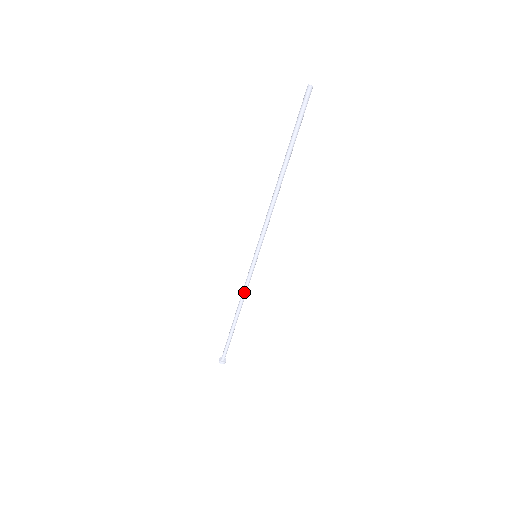
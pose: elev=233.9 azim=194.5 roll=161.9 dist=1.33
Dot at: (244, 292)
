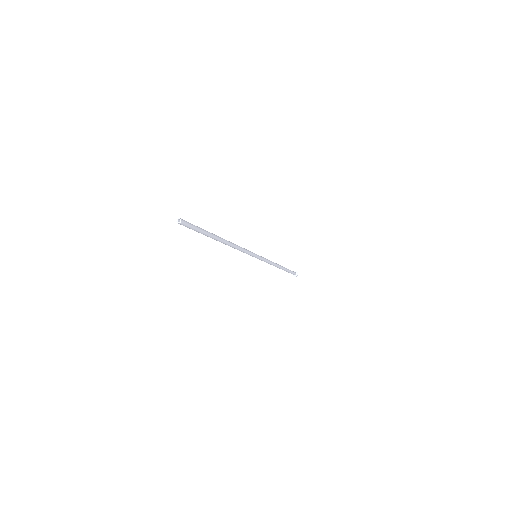
Dot at: (271, 264)
